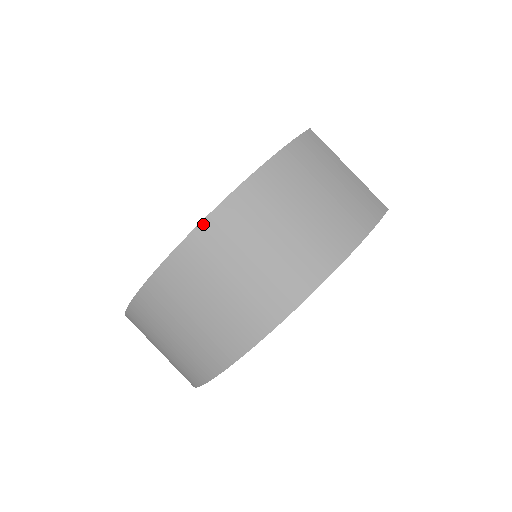
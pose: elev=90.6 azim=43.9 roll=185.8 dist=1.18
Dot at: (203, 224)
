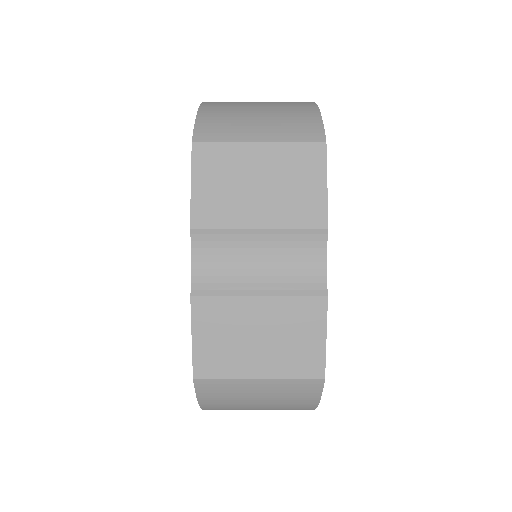
Dot at: occluded
